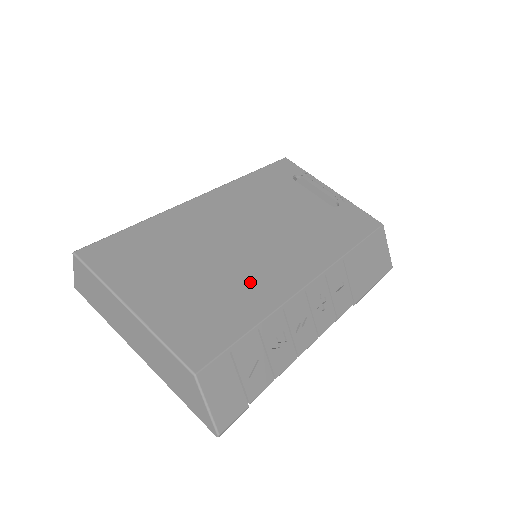
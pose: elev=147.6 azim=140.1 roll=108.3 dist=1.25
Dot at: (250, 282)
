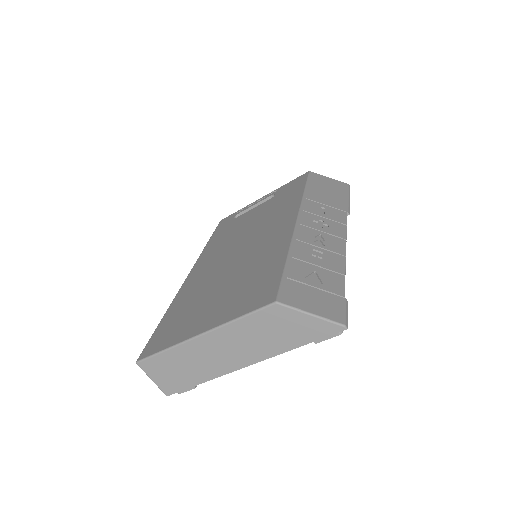
Dot at: (261, 255)
